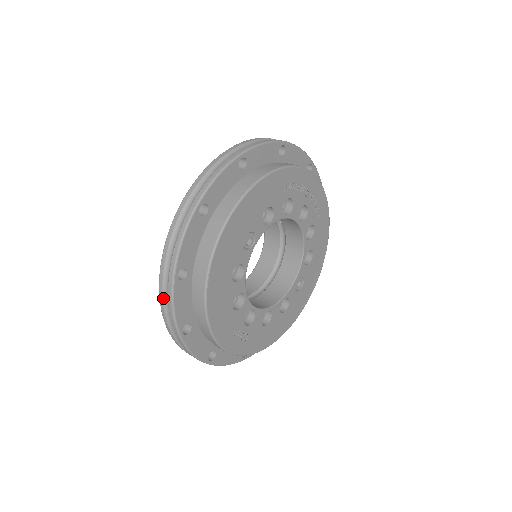
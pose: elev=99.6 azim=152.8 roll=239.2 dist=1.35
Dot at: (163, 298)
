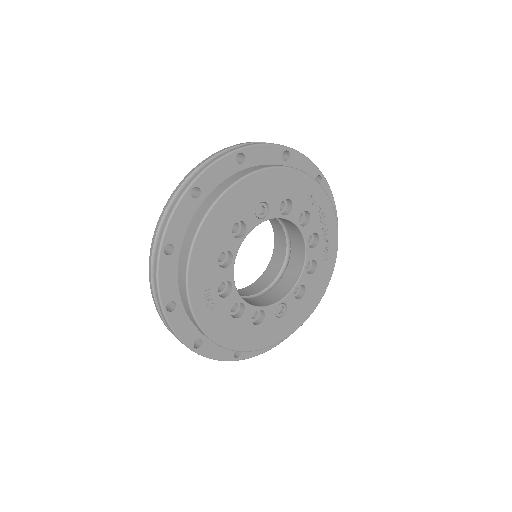
Dot at: (167, 207)
